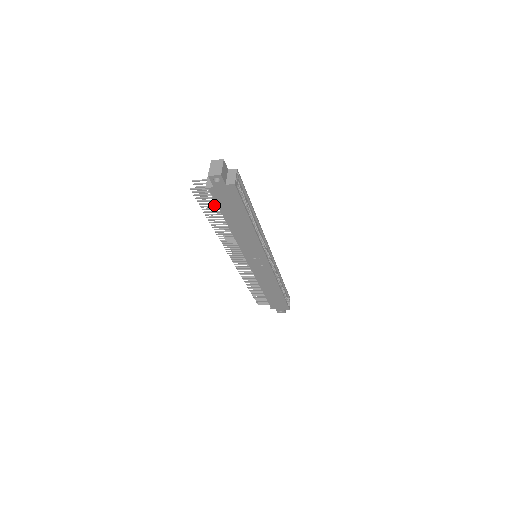
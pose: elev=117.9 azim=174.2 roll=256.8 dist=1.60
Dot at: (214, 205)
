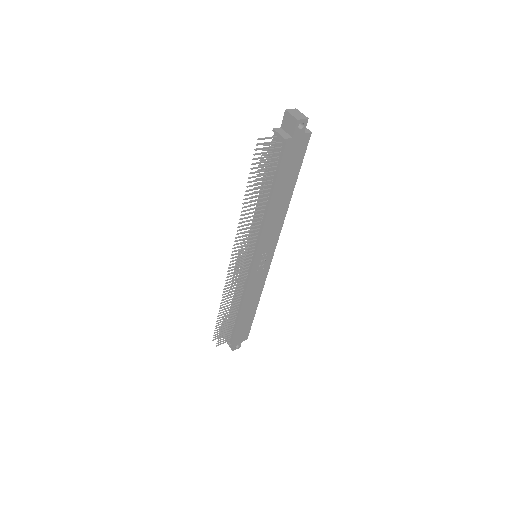
Dot at: (270, 171)
